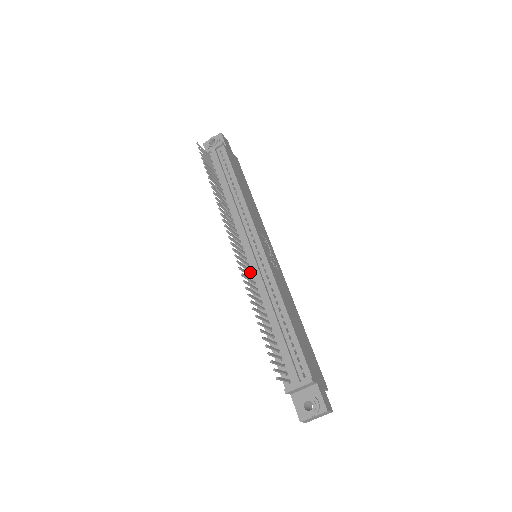
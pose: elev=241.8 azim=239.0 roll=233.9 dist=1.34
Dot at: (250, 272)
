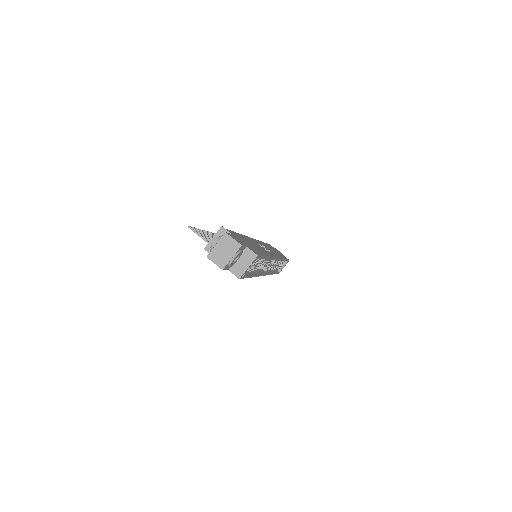
Dot at: occluded
